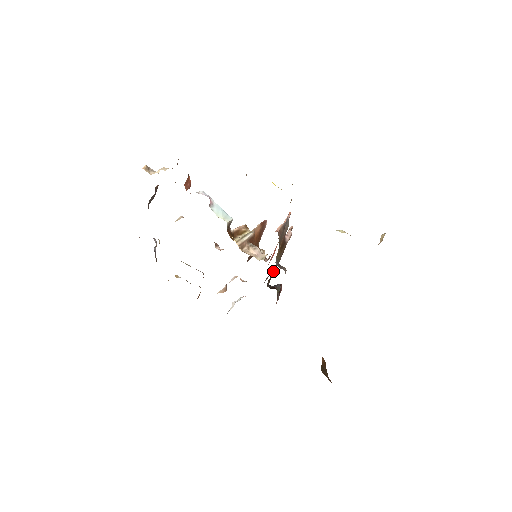
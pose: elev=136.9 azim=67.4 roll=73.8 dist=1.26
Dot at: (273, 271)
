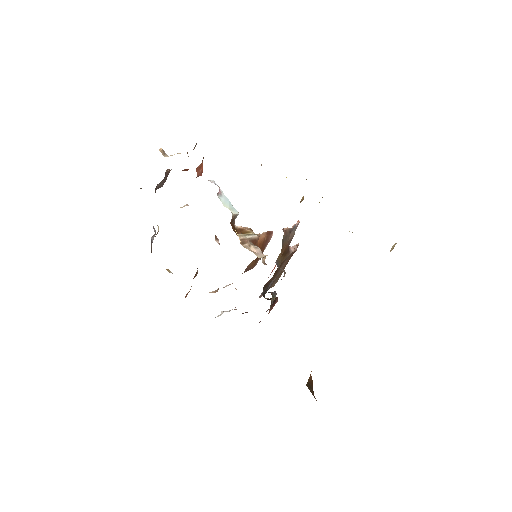
Dot at: (271, 282)
